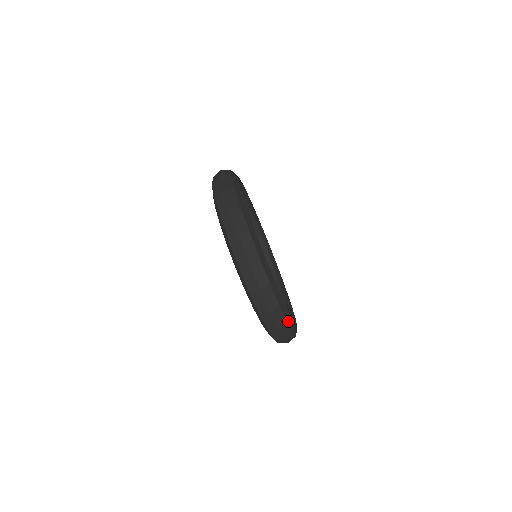
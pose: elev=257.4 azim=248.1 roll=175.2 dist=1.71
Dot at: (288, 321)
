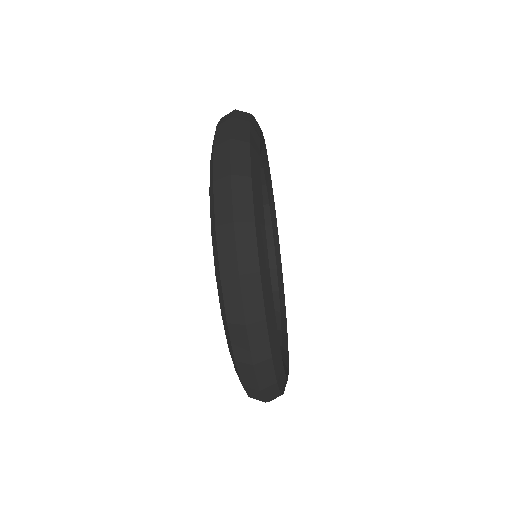
Dot at: occluded
